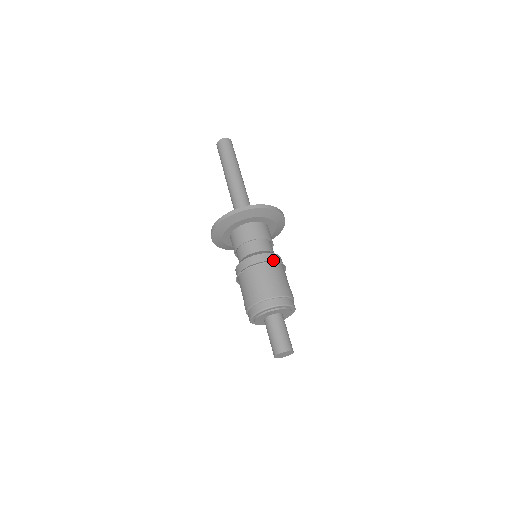
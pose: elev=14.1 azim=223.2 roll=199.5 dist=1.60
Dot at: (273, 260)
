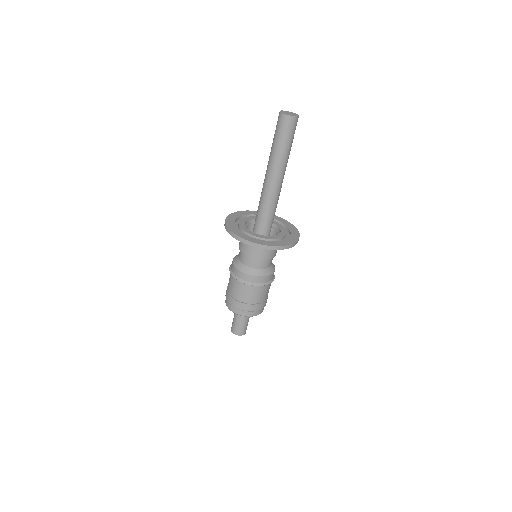
Dot at: (257, 283)
